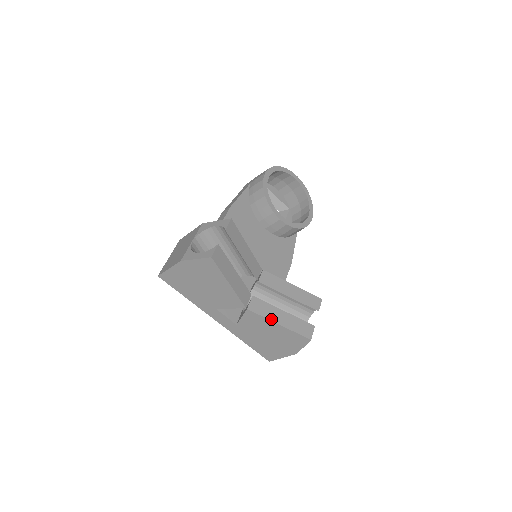
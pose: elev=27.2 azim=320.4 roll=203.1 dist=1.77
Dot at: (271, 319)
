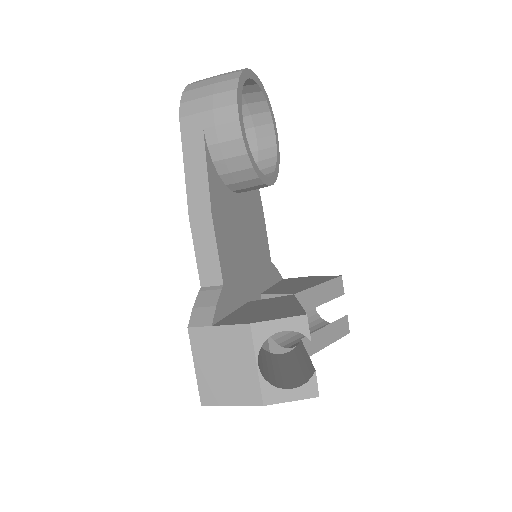
Dot at: (322, 347)
